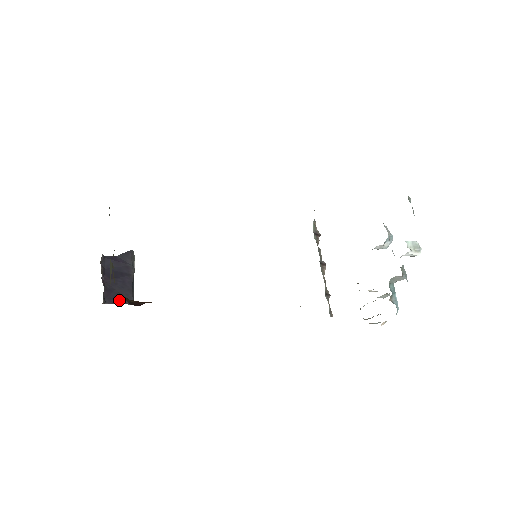
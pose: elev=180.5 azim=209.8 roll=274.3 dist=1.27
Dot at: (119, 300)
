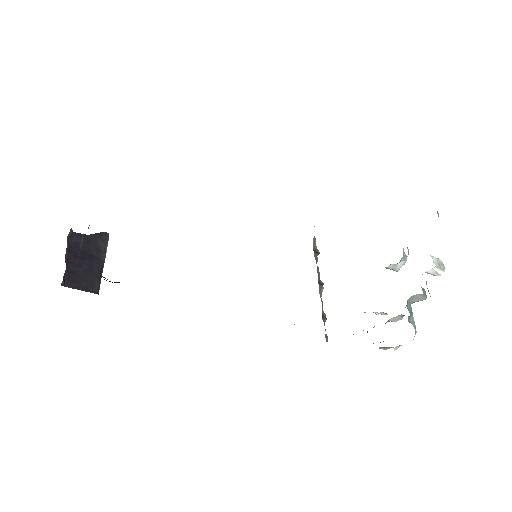
Dot at: (82, 286)
